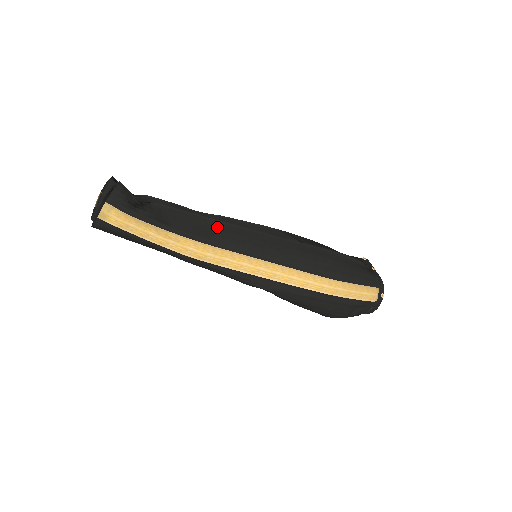
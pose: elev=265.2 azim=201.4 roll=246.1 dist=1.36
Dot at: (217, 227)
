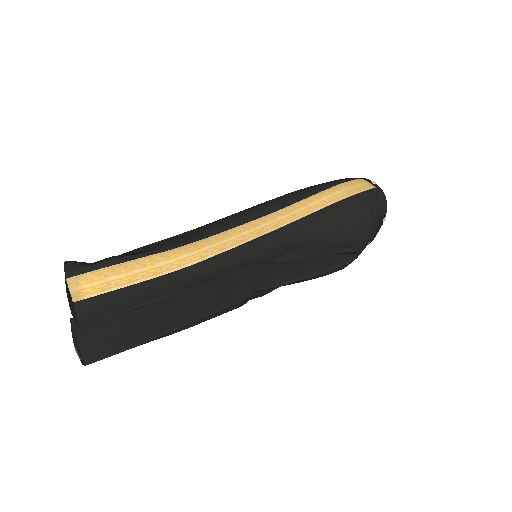
Dot at: (190, 233)
